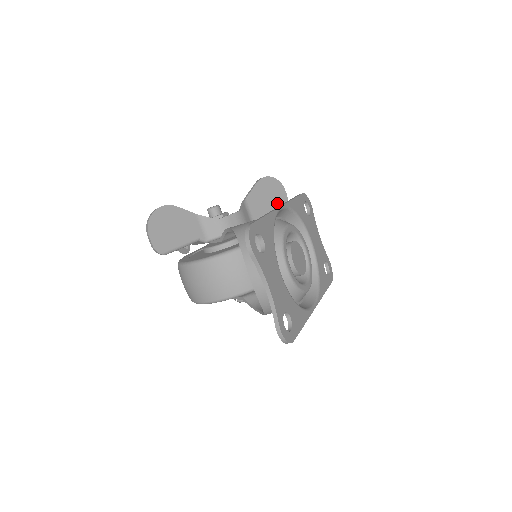
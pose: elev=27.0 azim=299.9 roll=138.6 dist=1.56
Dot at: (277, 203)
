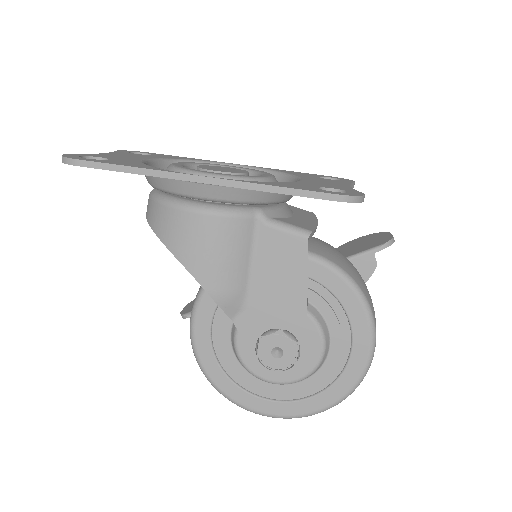
Dot at: (370, 245)
